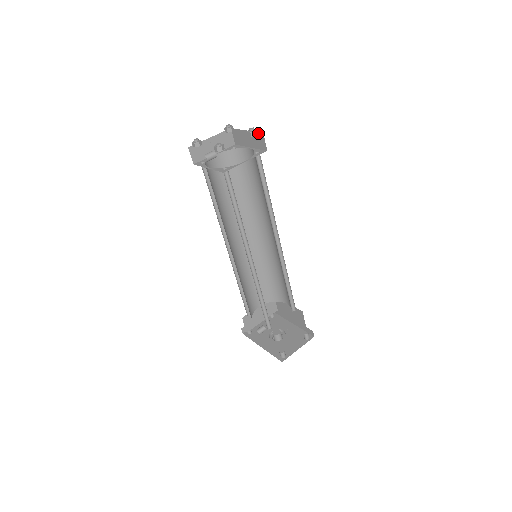
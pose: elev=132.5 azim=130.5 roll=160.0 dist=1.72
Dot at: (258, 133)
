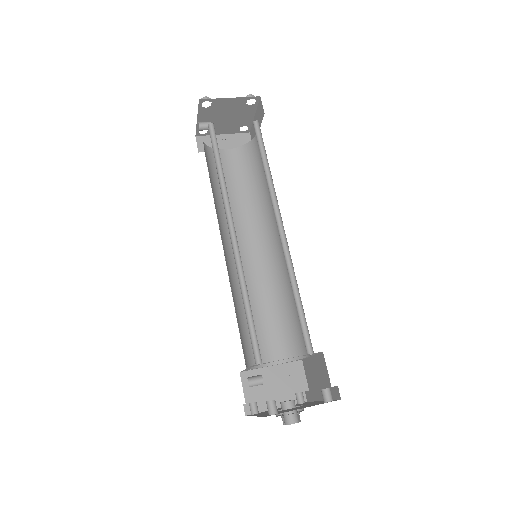
Dot at: (259, 103)
